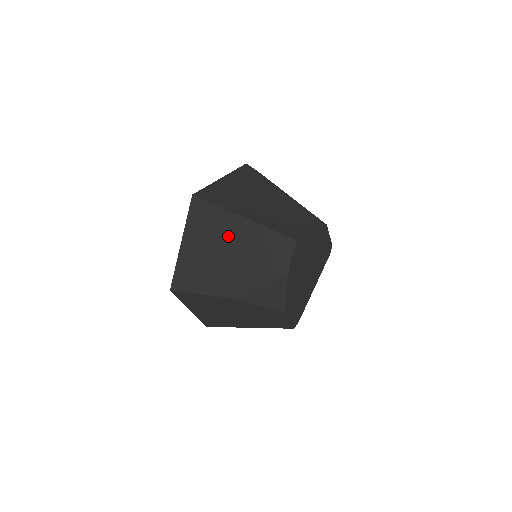
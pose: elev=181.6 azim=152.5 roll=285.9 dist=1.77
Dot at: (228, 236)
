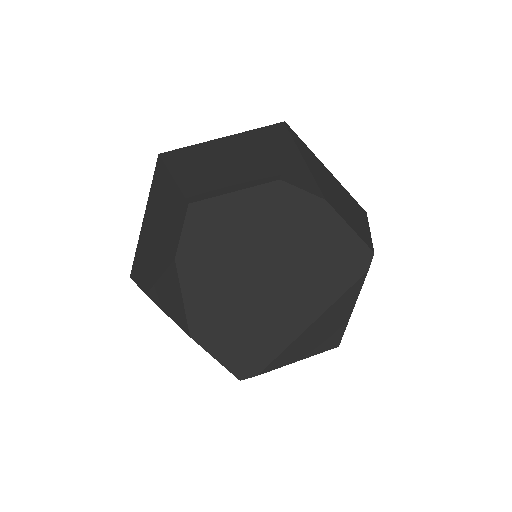
Dot at: (160, 204)
